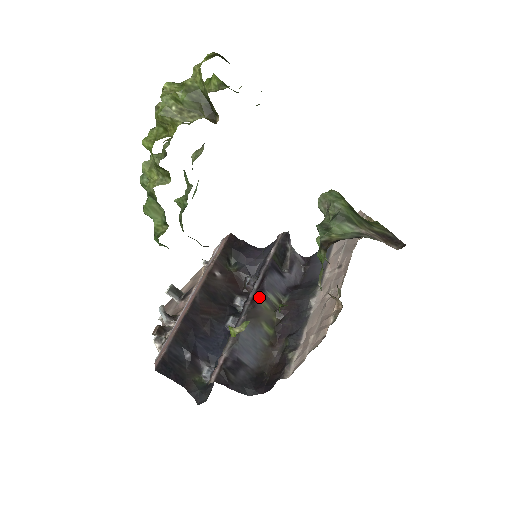
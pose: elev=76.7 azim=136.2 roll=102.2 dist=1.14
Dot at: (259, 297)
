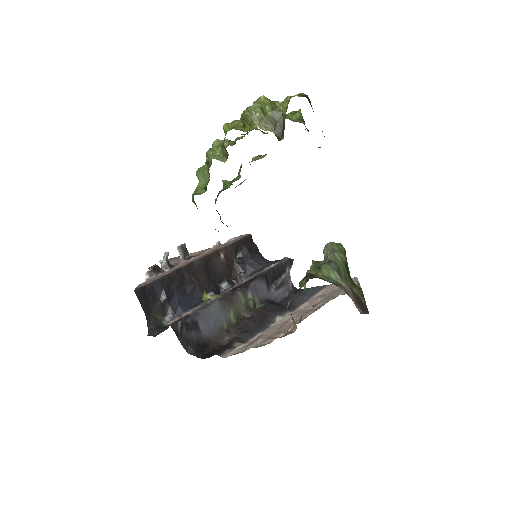
Dot at: (241, 290)
